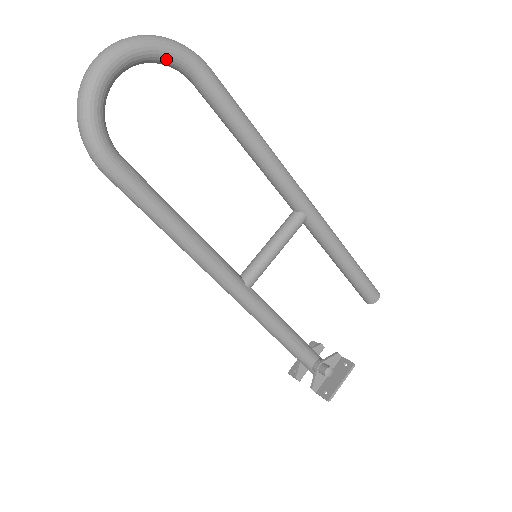
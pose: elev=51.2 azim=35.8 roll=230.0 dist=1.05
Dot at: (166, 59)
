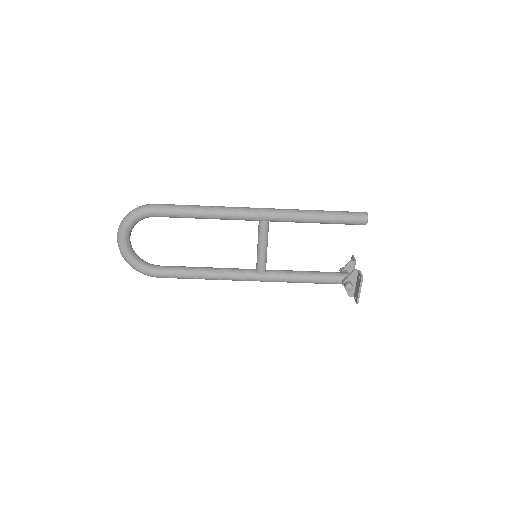
Dot at: (136, 222)
